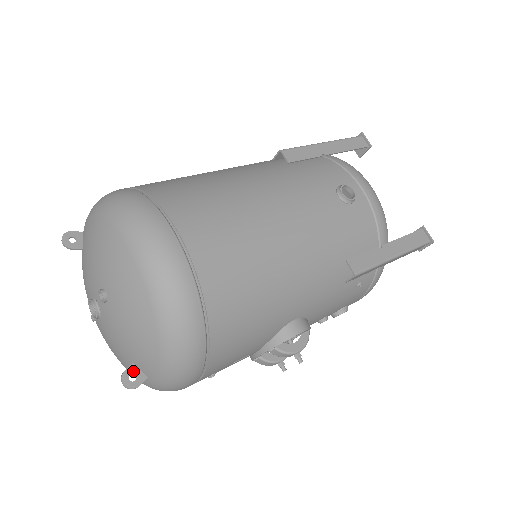
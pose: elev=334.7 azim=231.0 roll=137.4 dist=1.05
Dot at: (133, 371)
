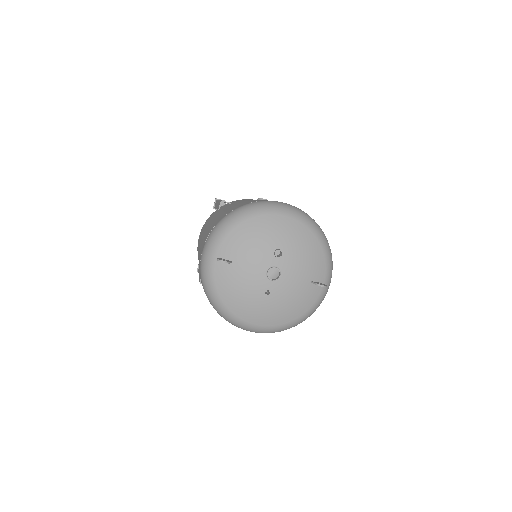
Dot at: (316, 283)
